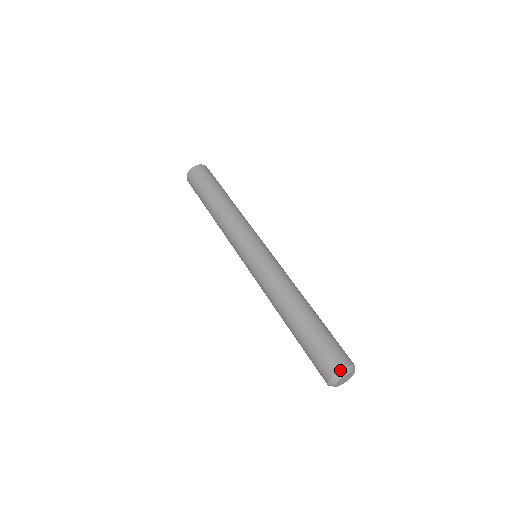
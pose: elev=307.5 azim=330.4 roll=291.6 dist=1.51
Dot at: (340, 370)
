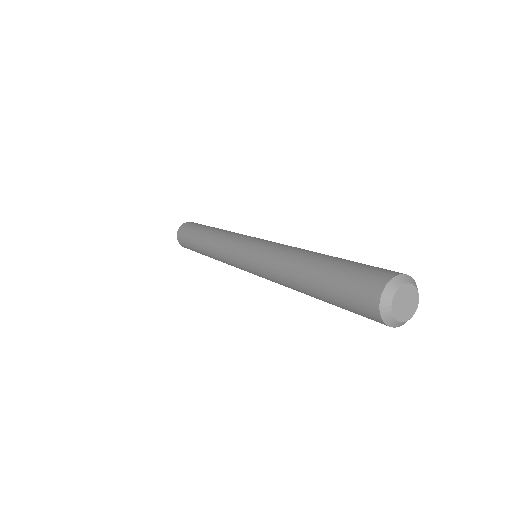
Dot at: occluded
